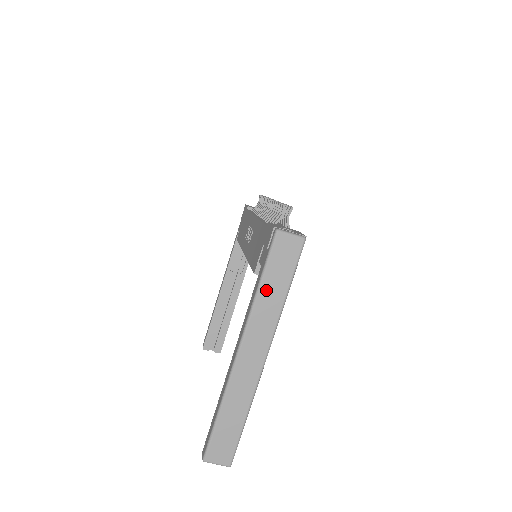
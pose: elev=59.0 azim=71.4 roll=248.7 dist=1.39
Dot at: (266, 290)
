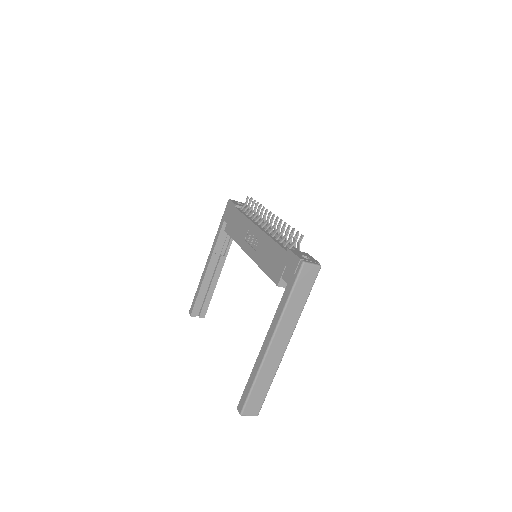
Dot at: (292, 302)
